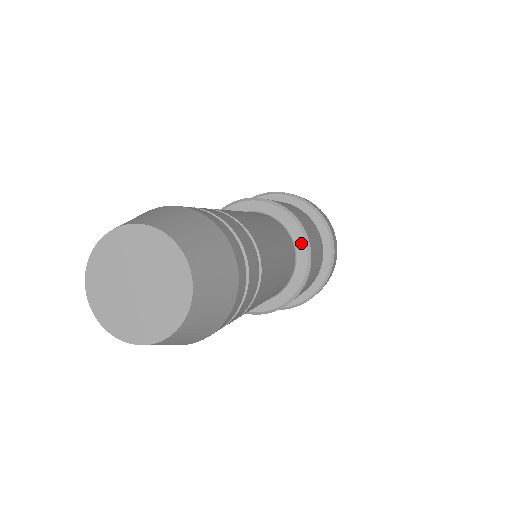
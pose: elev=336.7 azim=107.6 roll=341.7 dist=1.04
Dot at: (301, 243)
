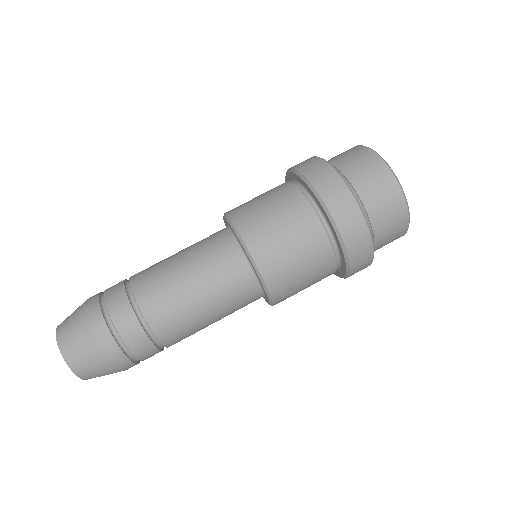
Dot at: (248, 257)
